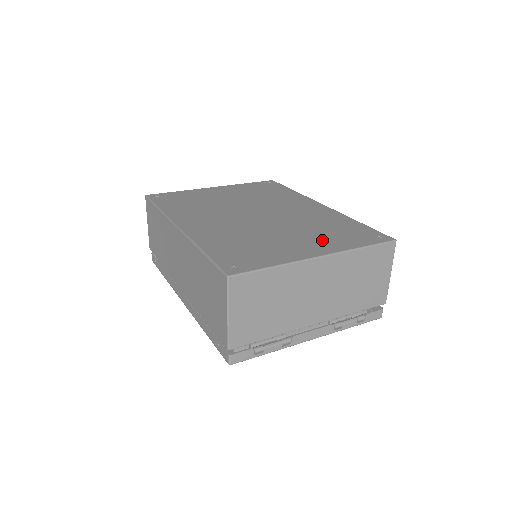
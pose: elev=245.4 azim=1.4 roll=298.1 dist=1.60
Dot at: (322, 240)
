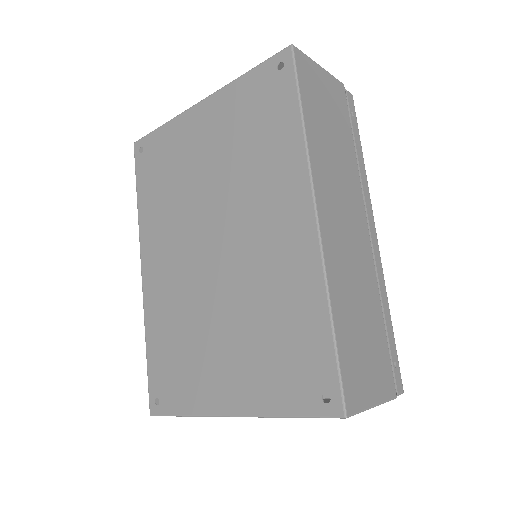
Dot at: (249, 372)
